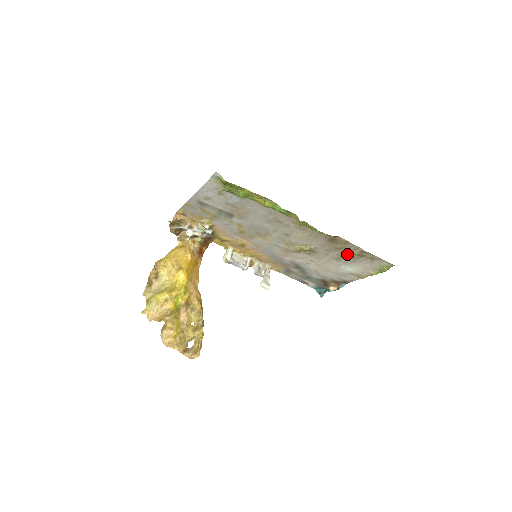
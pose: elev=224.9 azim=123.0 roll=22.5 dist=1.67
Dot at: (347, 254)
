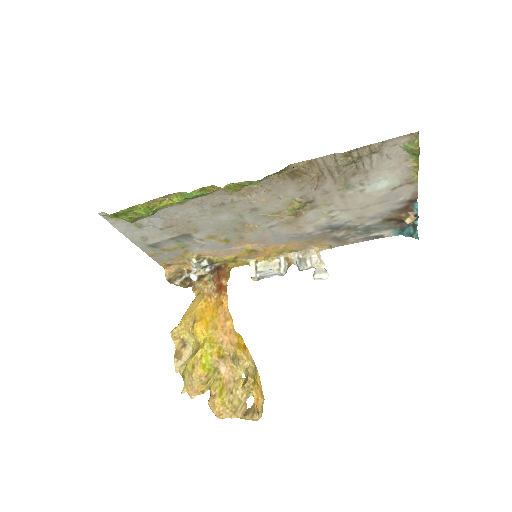
Dot at: (341, 173)
